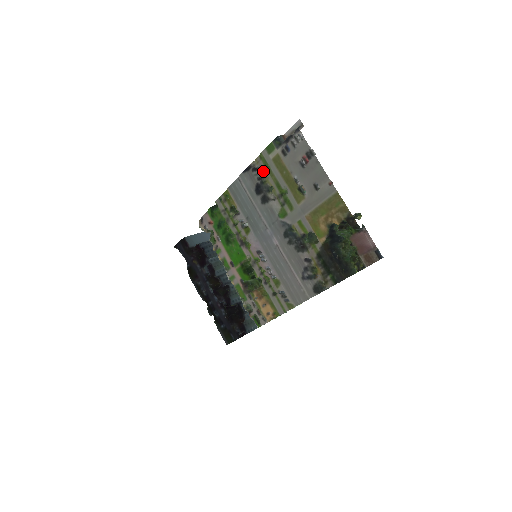
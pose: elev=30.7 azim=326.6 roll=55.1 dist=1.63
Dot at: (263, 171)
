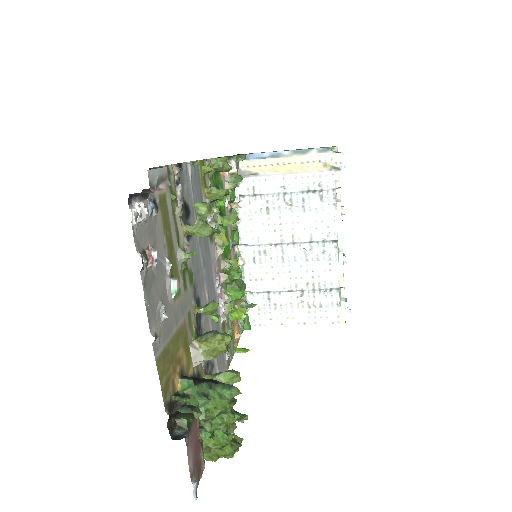
Dot at: (175, 194)
